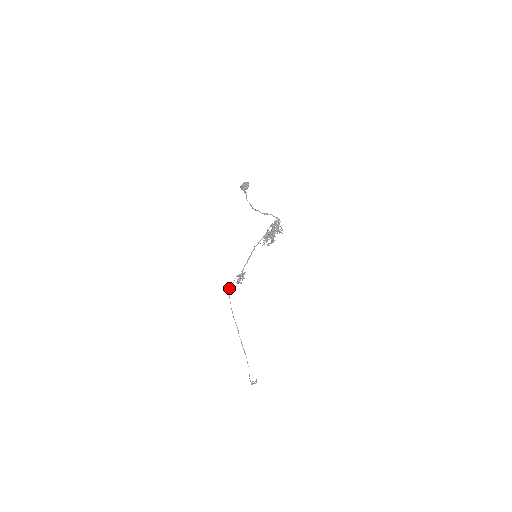
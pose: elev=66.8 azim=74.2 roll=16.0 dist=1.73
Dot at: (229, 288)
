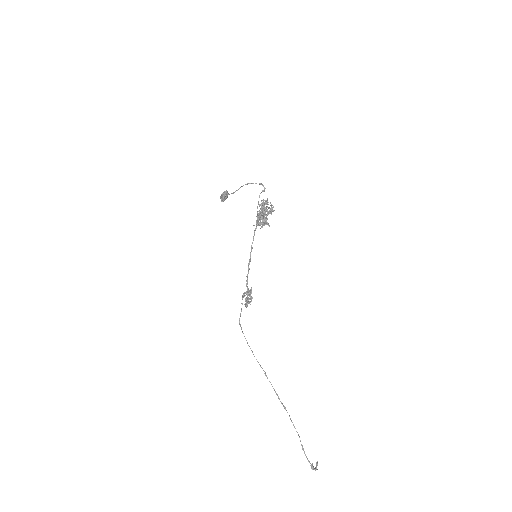
Dot at: (239, 320)
